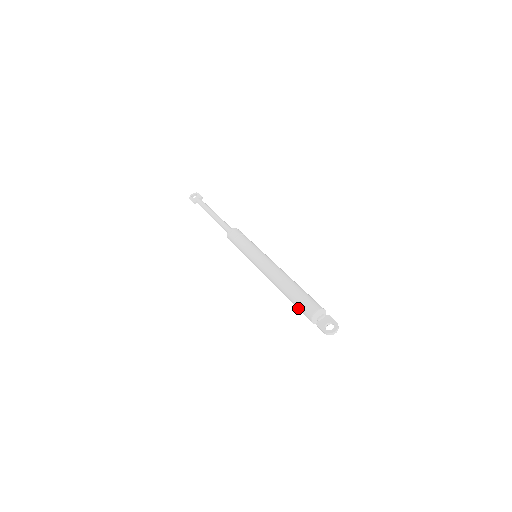
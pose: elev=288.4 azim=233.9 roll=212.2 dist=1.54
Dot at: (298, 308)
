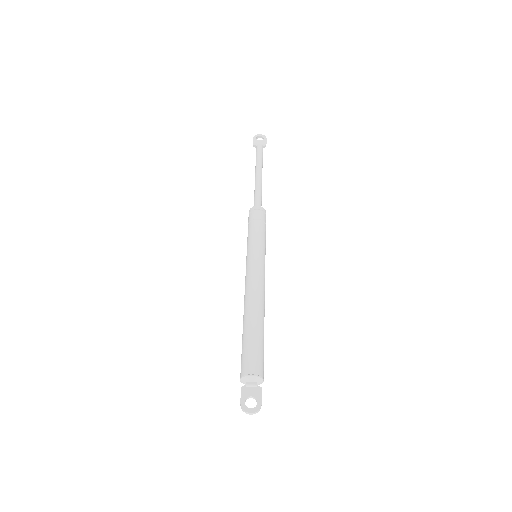
Dot at: occluded
